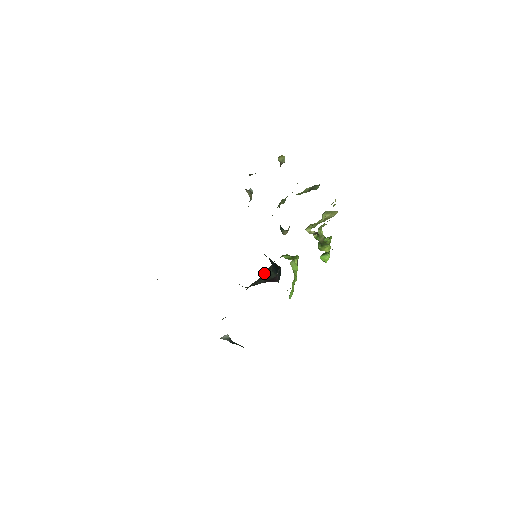
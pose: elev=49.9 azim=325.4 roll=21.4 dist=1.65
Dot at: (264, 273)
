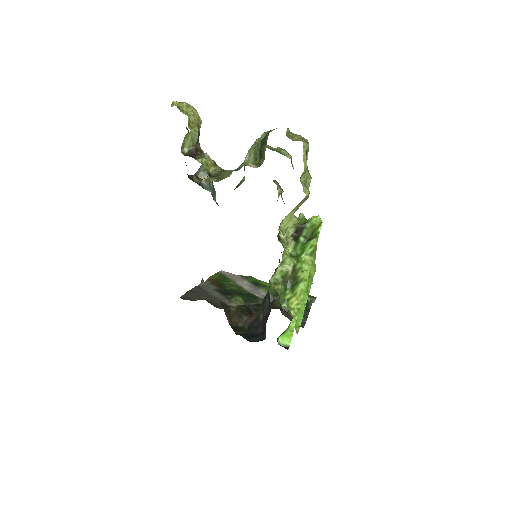
Dot at: occluded
